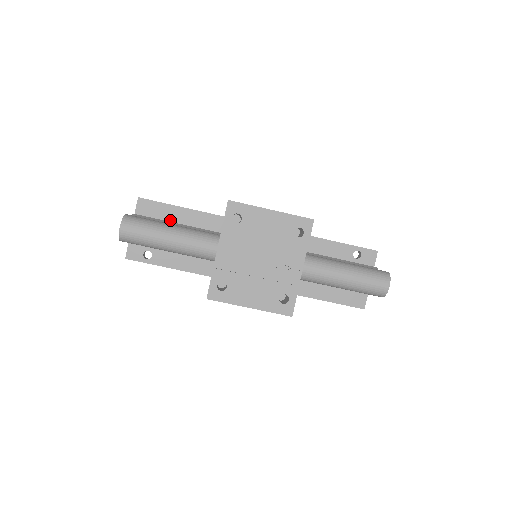
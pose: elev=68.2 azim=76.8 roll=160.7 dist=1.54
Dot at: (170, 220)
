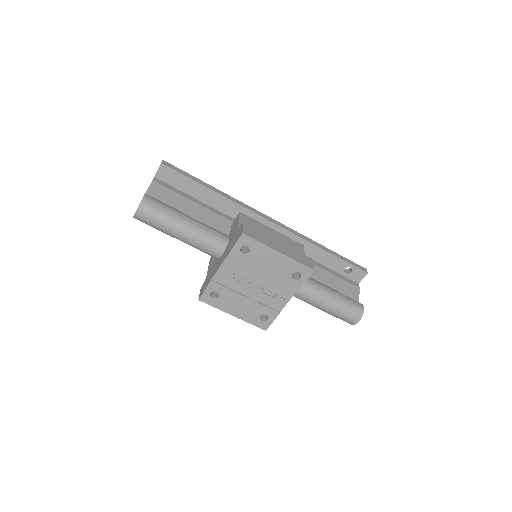
Dot at: (187, 192)
